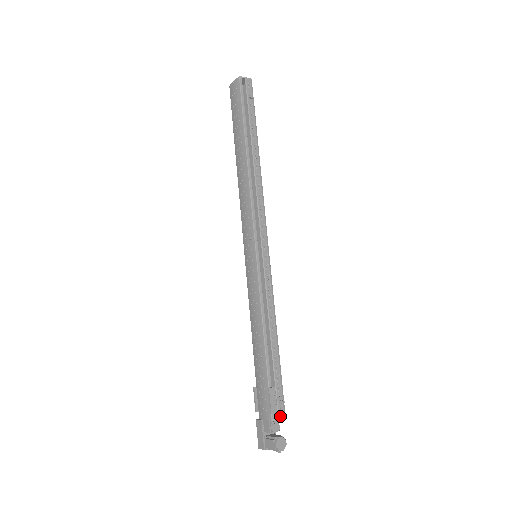
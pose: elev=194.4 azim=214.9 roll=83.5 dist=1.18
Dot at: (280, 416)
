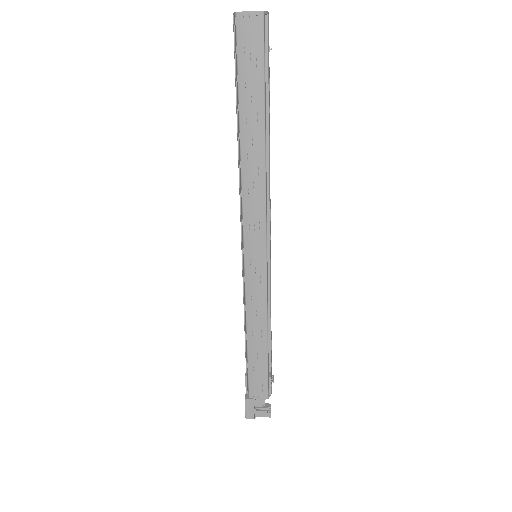
Dot at: (271, 391)
